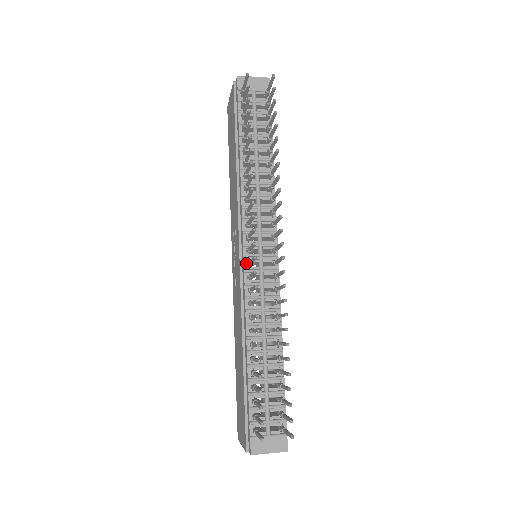
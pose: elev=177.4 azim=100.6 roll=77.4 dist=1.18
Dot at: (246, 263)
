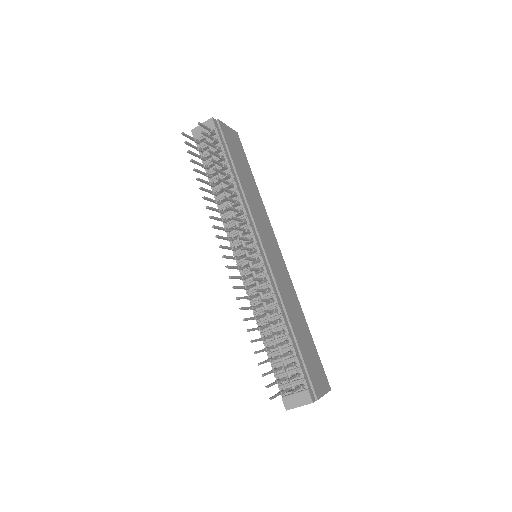
Dot at: occluded
